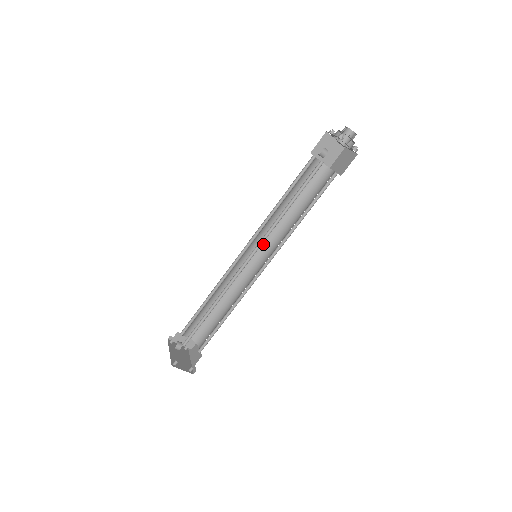
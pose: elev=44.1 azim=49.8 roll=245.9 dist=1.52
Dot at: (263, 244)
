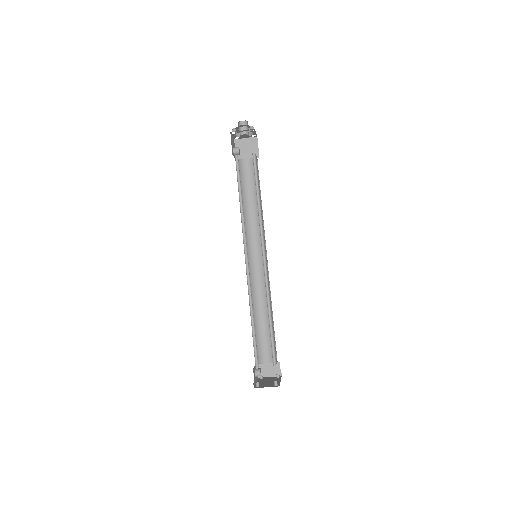
Dot at: (259, 245)
